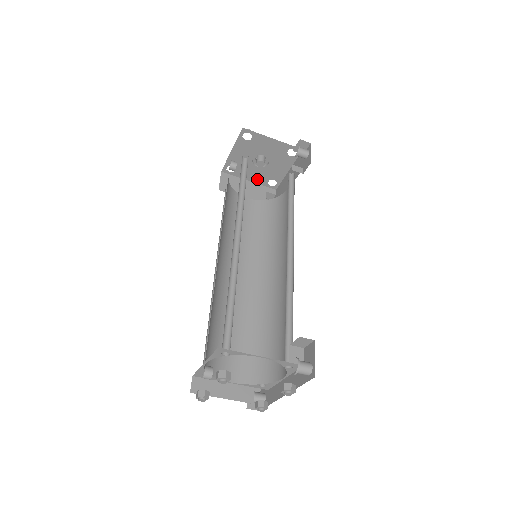
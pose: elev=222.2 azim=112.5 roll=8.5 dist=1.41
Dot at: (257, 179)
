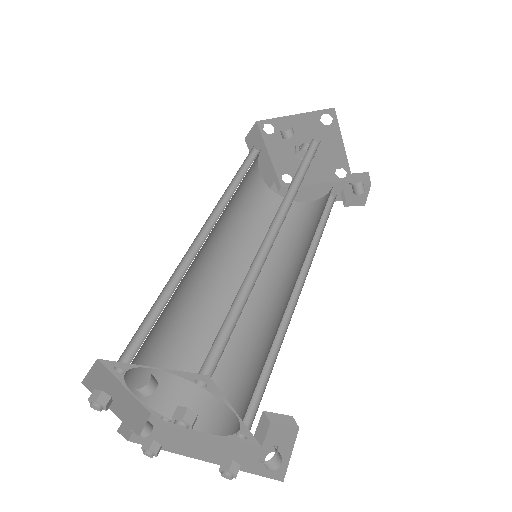
Dot at: (278, 162)
